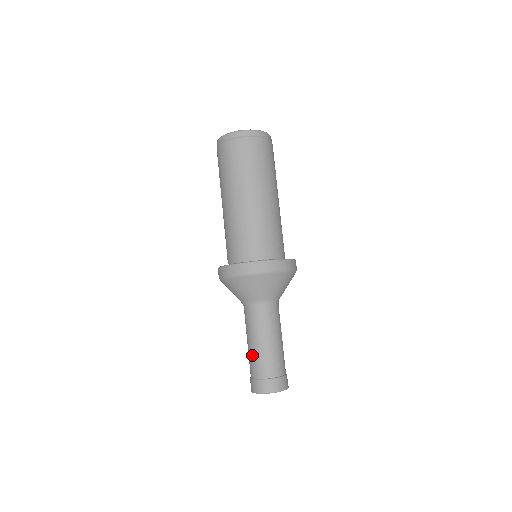
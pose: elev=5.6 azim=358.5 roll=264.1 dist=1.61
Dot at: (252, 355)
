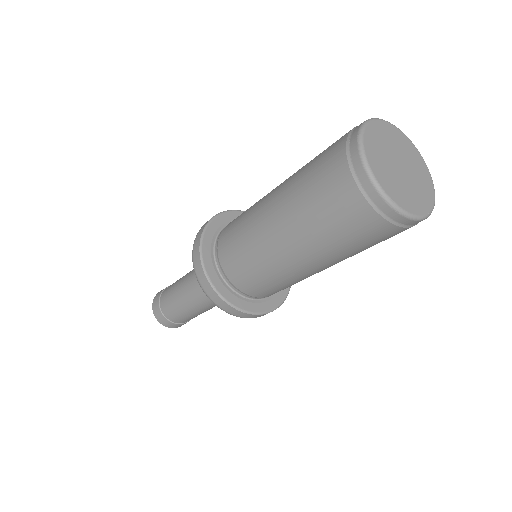
Dot at: (171, 295)
